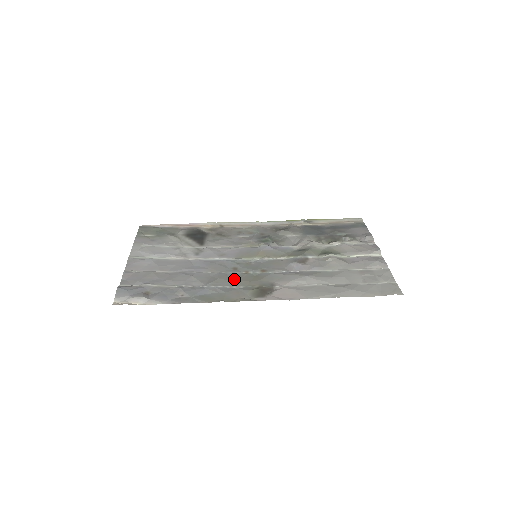
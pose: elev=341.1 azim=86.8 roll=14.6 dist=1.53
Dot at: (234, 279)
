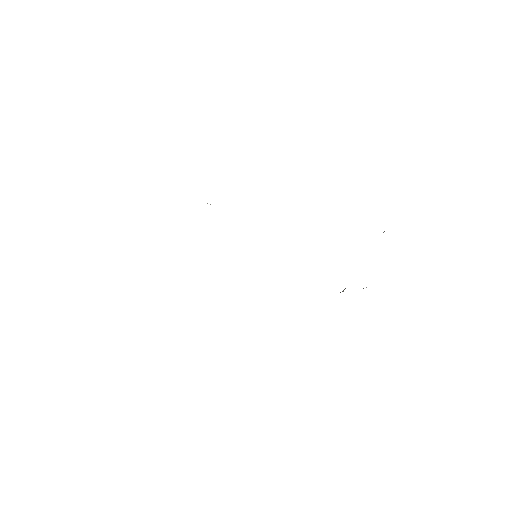
Dot at: occluded
